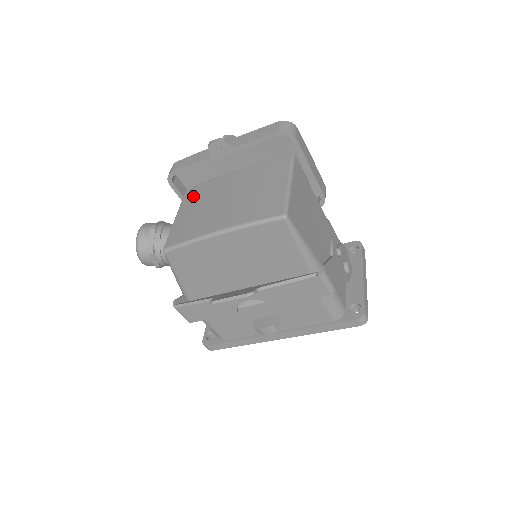
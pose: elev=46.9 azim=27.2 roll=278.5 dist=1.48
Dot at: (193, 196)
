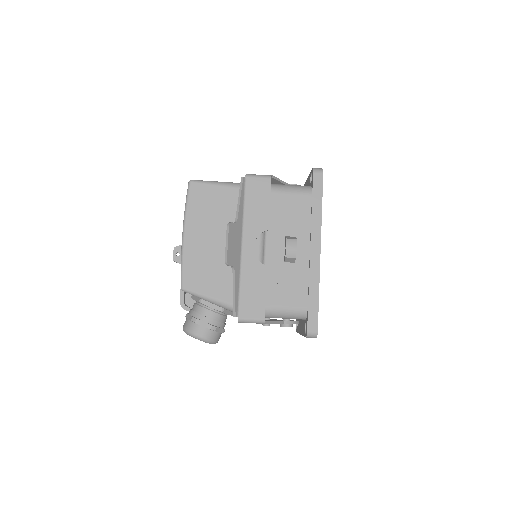
Dot at: occluded
